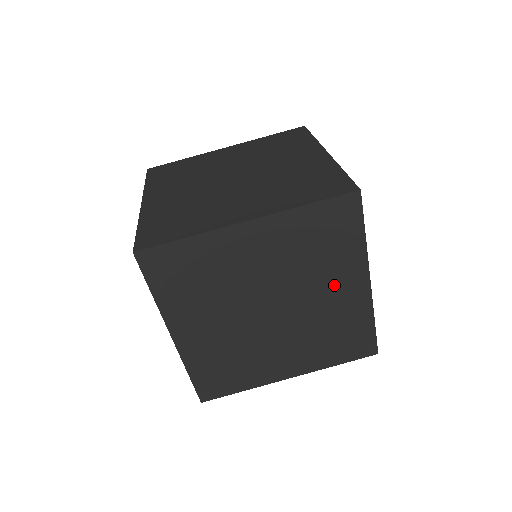
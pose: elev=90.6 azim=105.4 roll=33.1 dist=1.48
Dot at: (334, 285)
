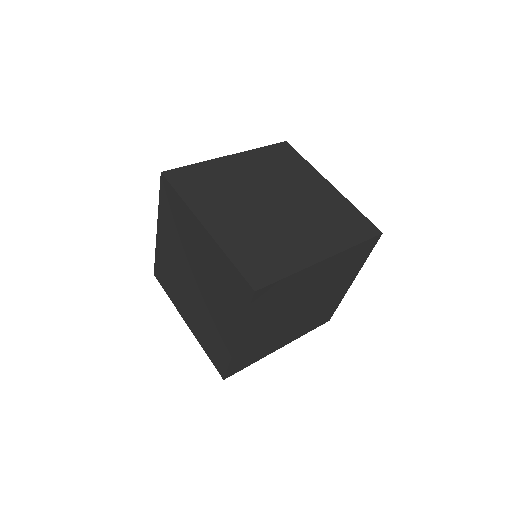
Dot at: (307, 186)
